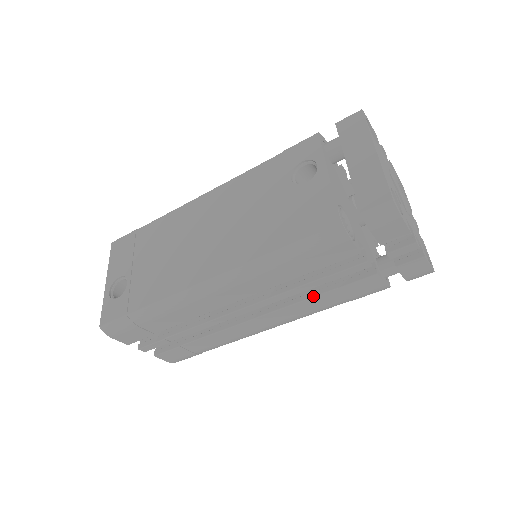
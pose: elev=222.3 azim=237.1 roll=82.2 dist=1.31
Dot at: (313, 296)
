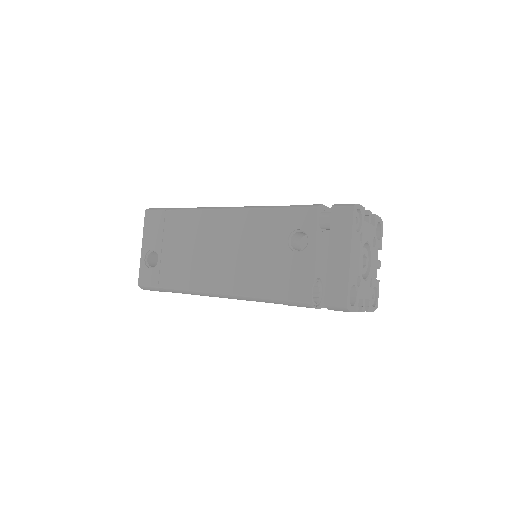
Dot at: occluded
